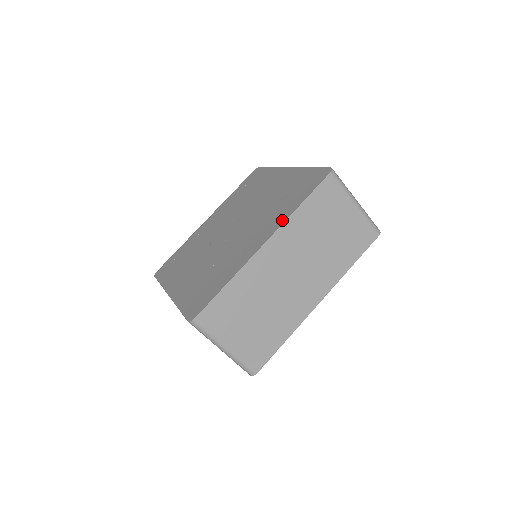
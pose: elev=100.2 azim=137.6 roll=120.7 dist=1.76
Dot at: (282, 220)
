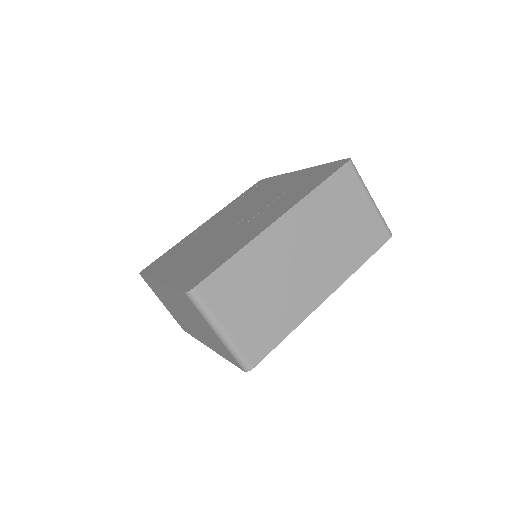
Dot at: (297, 200)
